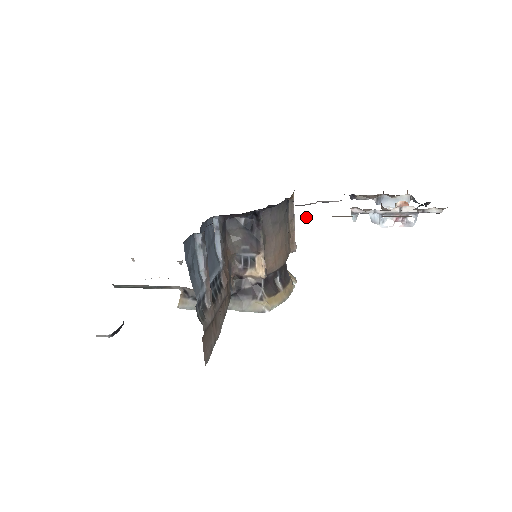
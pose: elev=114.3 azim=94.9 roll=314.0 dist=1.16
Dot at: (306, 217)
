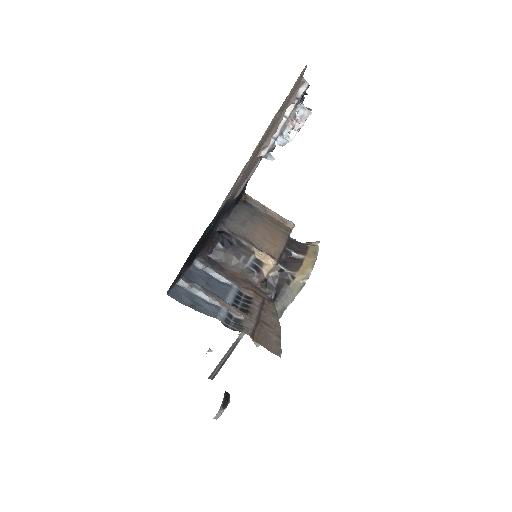
Dot at: (230, 194)
